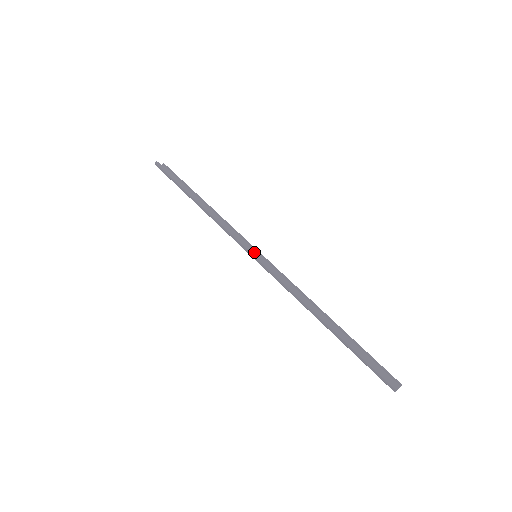
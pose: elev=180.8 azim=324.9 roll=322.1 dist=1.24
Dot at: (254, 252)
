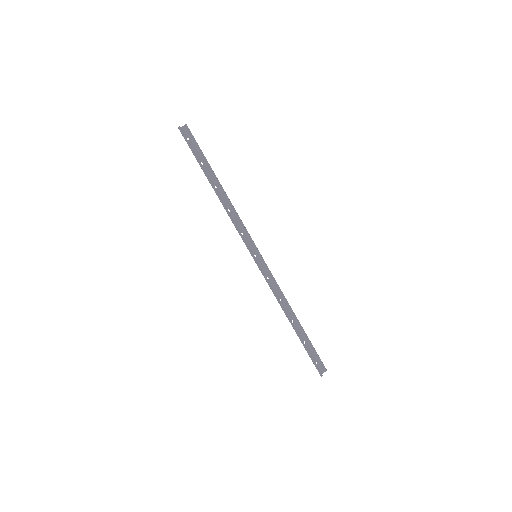
Dot at: (256, 250)
